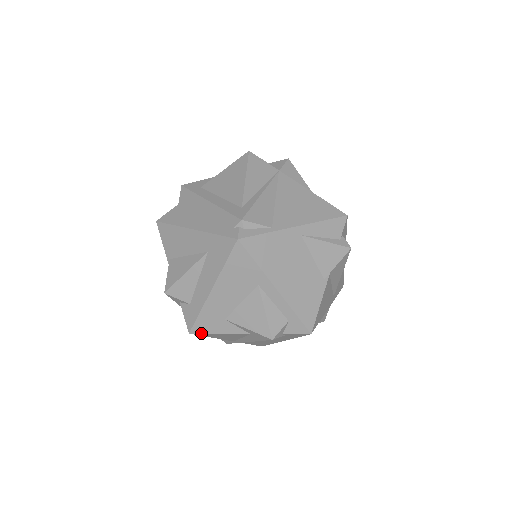
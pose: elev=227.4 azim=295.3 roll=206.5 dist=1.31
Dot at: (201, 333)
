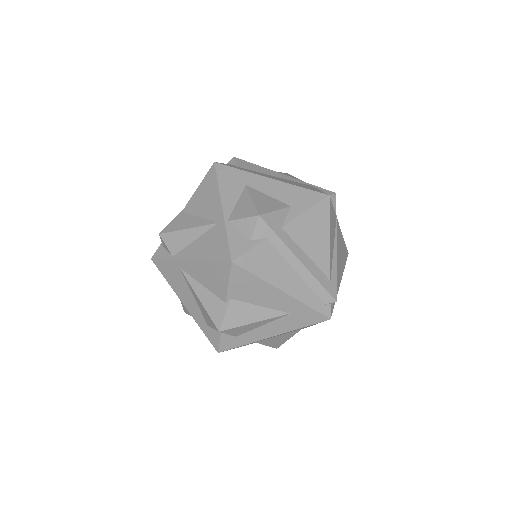
Dot at: (227, 350)
